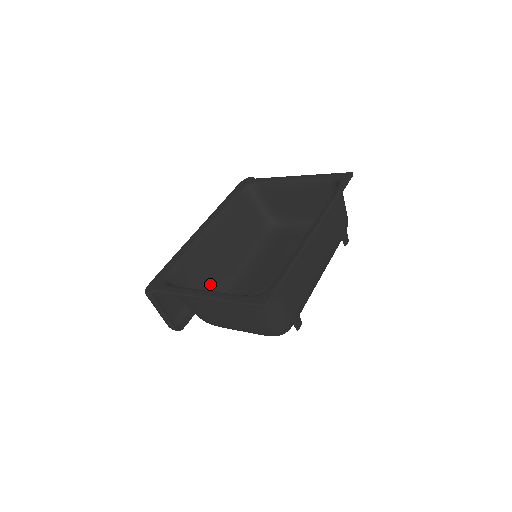
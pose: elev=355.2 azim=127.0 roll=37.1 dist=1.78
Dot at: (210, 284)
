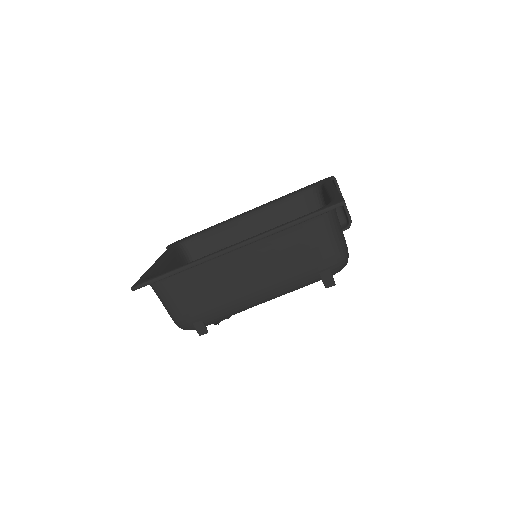
Dot at: occluded
